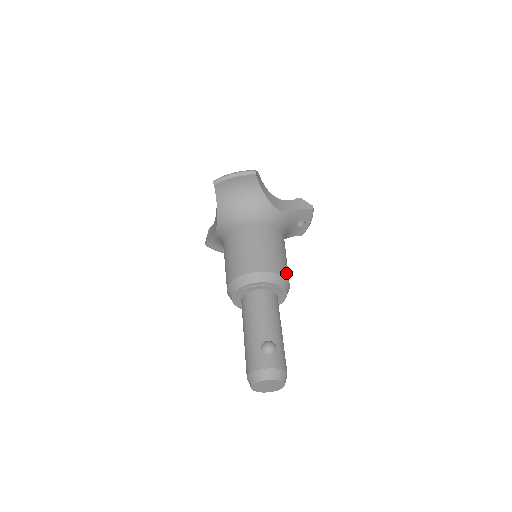
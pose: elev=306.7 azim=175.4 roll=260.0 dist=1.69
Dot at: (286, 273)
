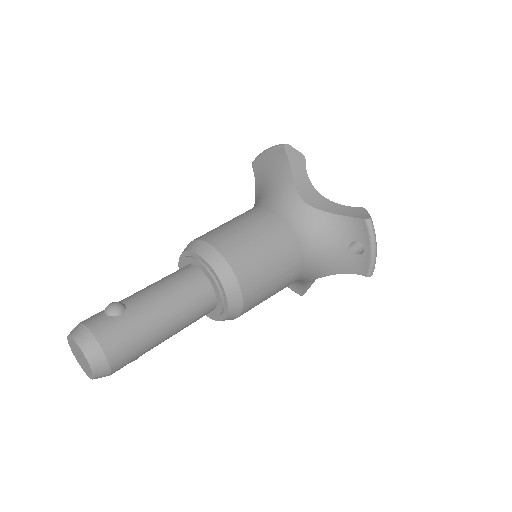
Dot at: (239, 262)
